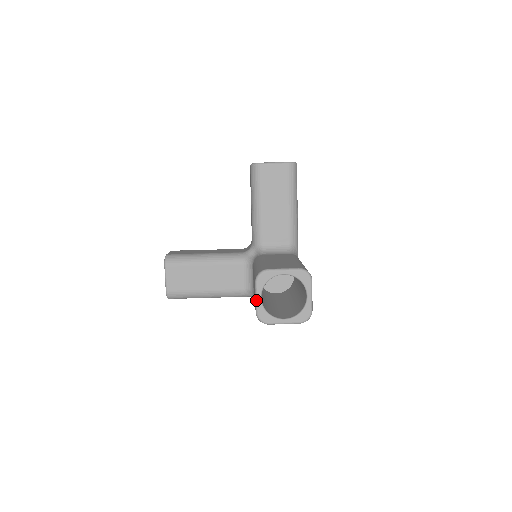
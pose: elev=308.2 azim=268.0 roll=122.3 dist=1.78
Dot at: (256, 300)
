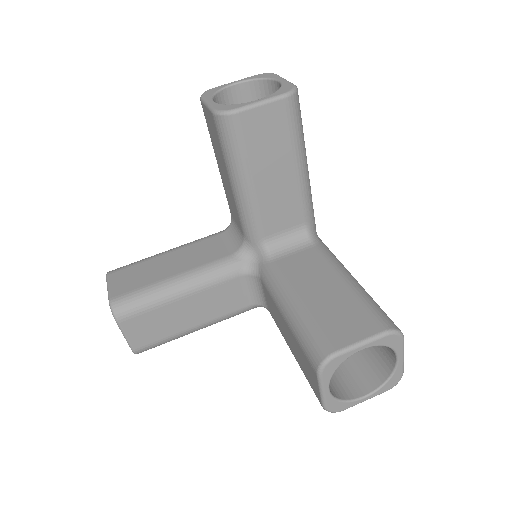
Dot at: (322, 395)
